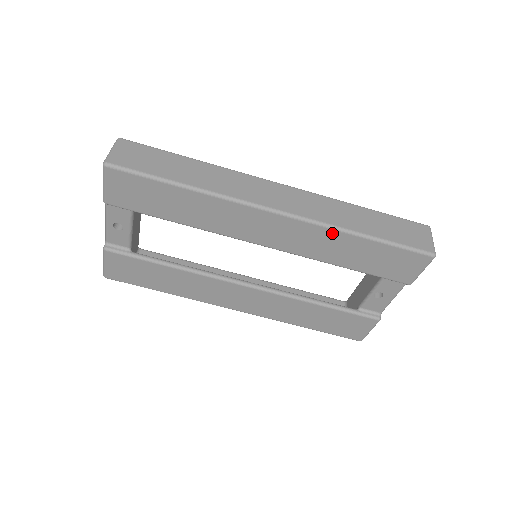
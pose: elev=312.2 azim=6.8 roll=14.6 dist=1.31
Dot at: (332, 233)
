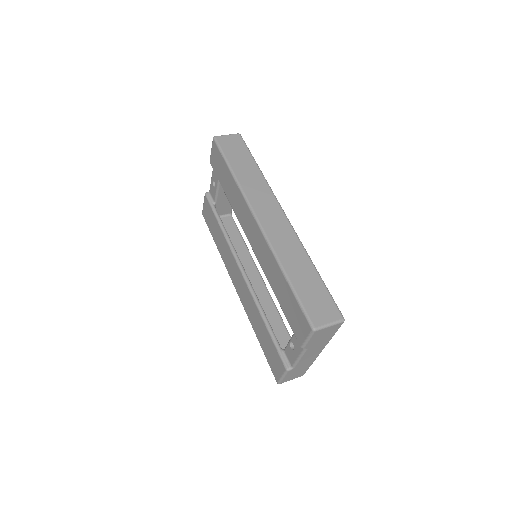
Dot at: (273, 259)
